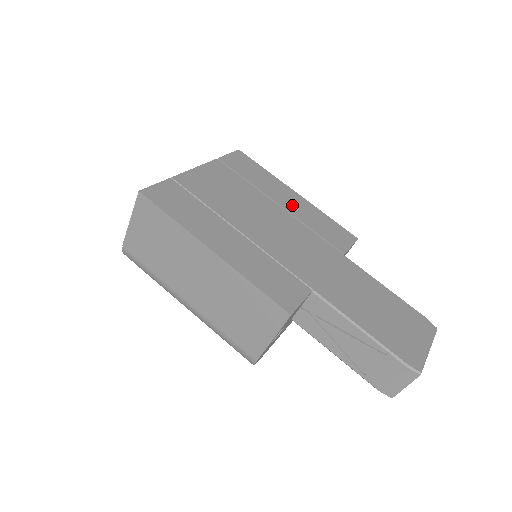
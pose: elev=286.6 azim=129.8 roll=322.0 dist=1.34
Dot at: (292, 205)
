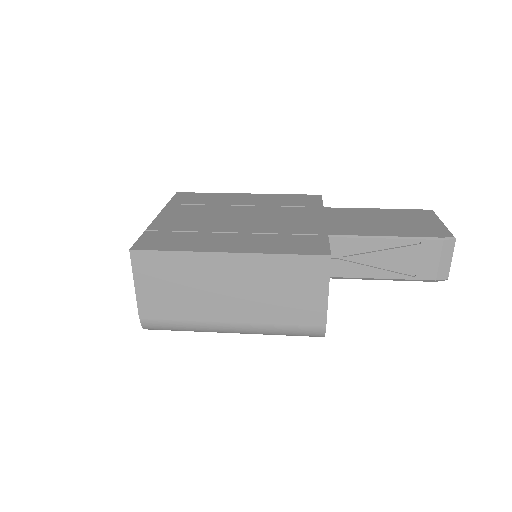
Dot at: (254, 201)
